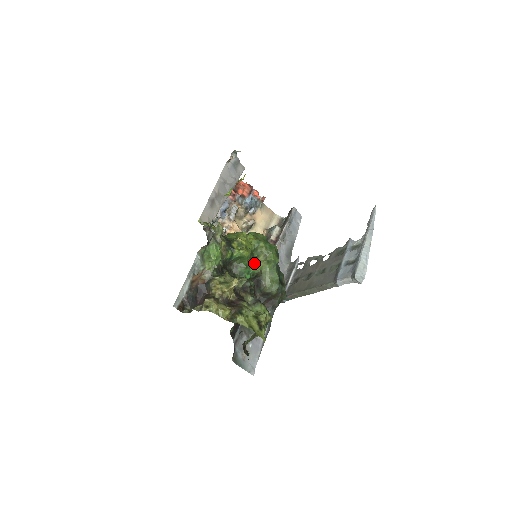
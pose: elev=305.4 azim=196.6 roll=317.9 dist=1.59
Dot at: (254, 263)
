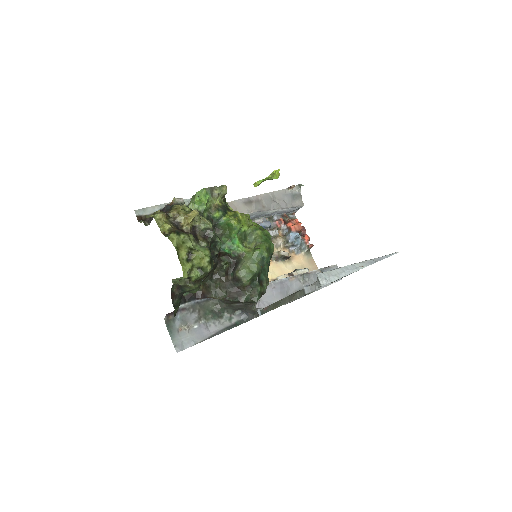
Dot at: (241, 243)
